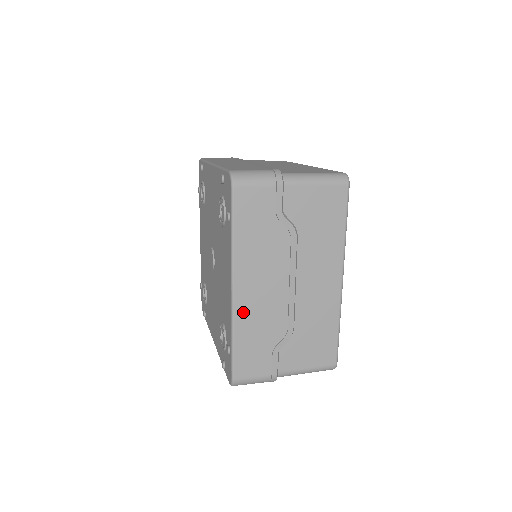
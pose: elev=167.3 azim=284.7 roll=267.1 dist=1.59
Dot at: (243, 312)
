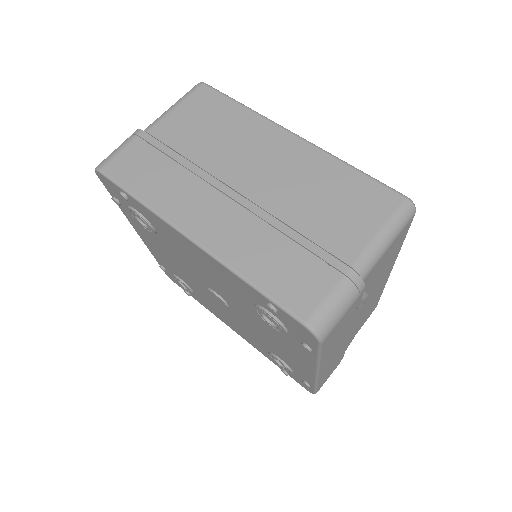
Dot at: (324, 371)
